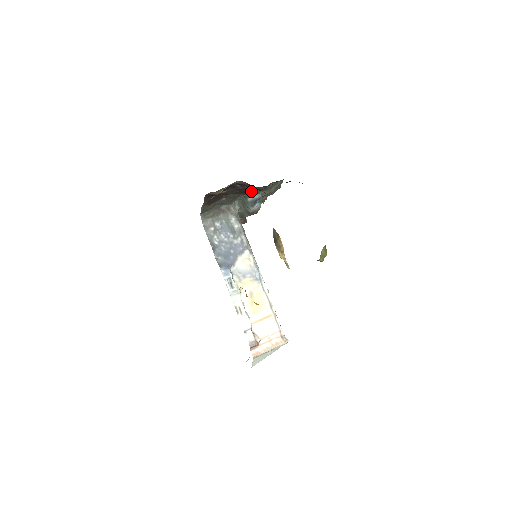
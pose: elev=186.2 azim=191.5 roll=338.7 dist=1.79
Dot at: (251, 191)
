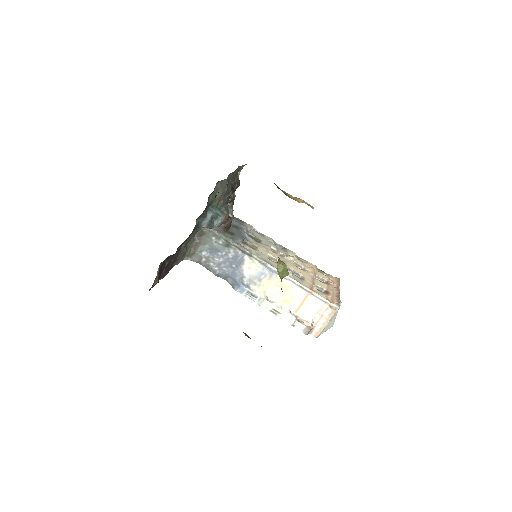
Dot at: (196, 226)
